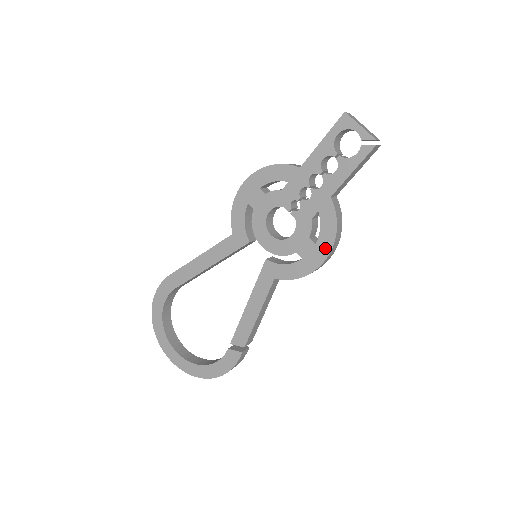
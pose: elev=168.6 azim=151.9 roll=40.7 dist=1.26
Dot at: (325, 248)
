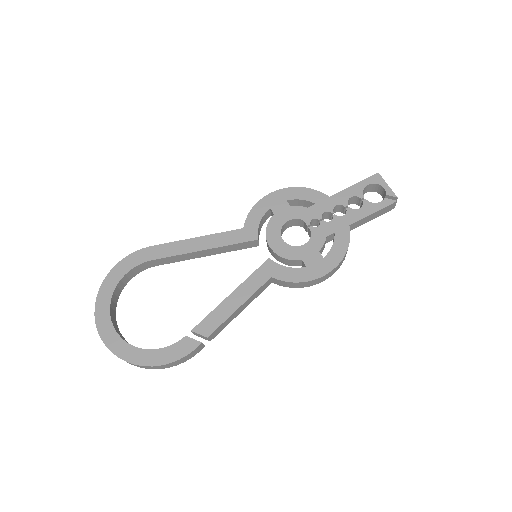
Dot at: (332, 263)
